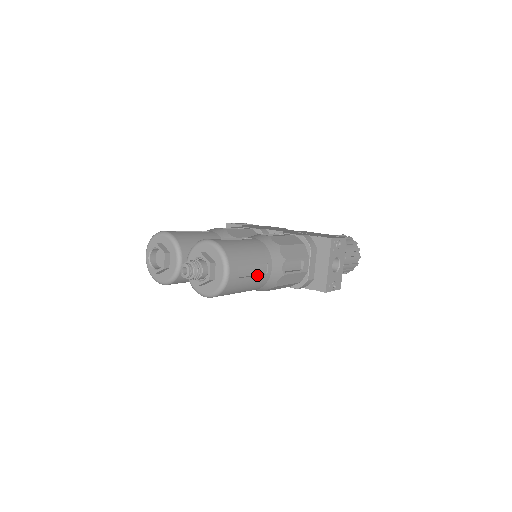
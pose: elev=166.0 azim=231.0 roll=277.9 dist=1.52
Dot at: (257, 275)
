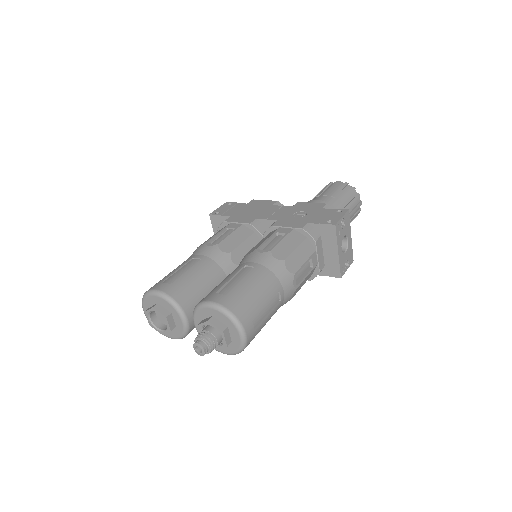
Dot at: (272, 310)
